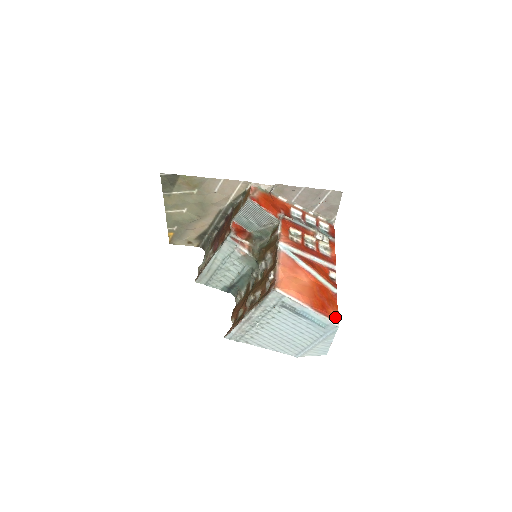
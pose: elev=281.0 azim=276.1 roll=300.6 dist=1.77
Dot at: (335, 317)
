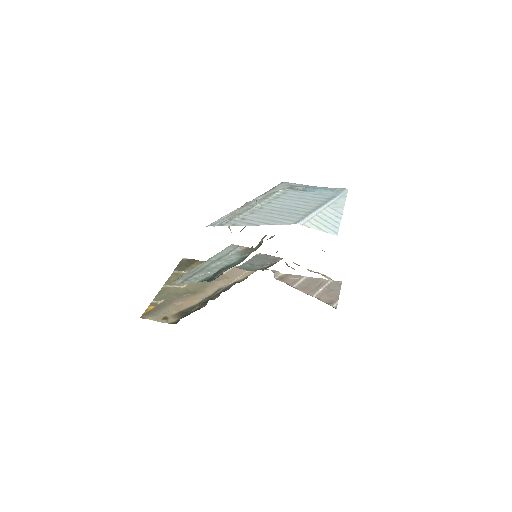
Dot at: occluded
